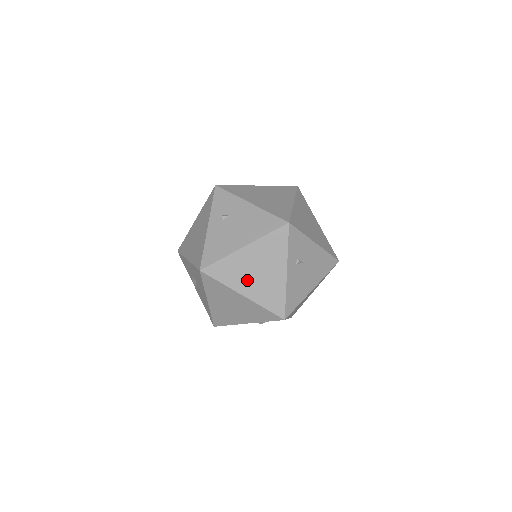
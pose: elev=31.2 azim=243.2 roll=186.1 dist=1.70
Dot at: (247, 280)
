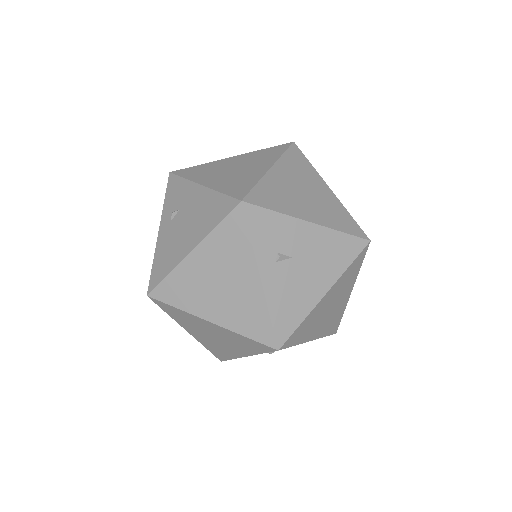
Dot at: (209, 299)
